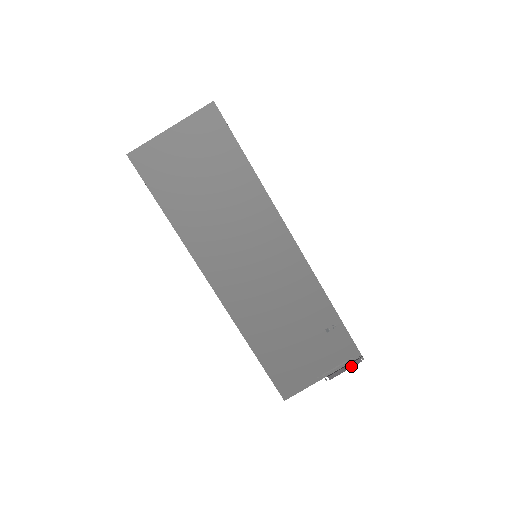
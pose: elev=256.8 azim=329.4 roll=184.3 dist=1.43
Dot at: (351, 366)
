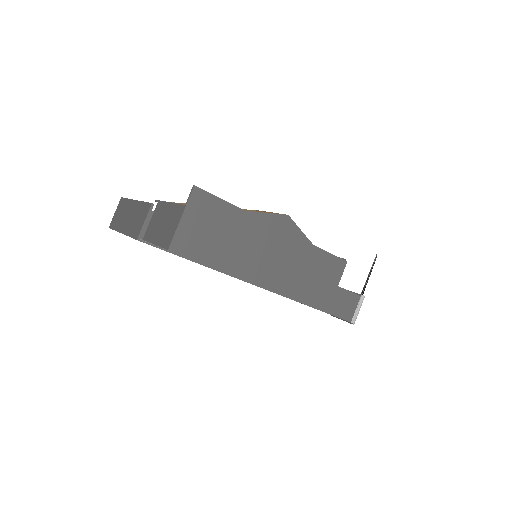
Dot at: occluded
